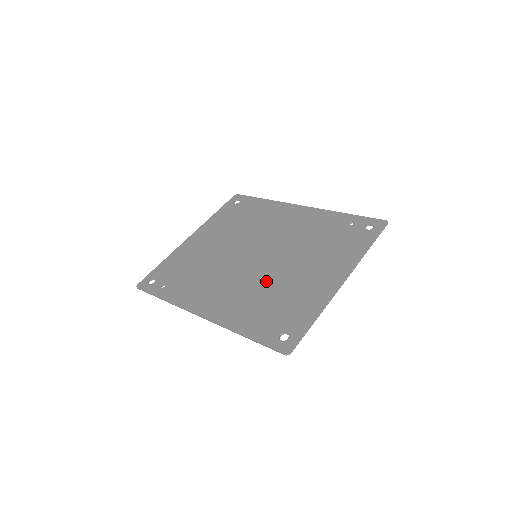
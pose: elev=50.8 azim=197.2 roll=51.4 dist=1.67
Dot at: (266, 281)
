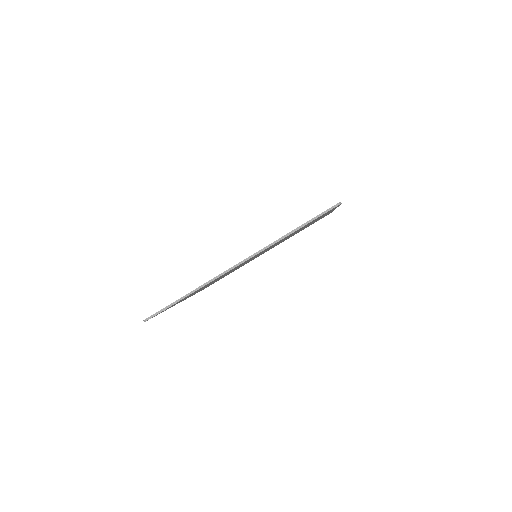
Dot at: occluded
